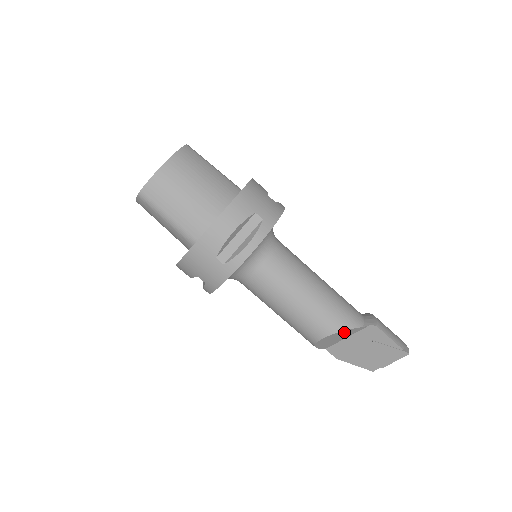
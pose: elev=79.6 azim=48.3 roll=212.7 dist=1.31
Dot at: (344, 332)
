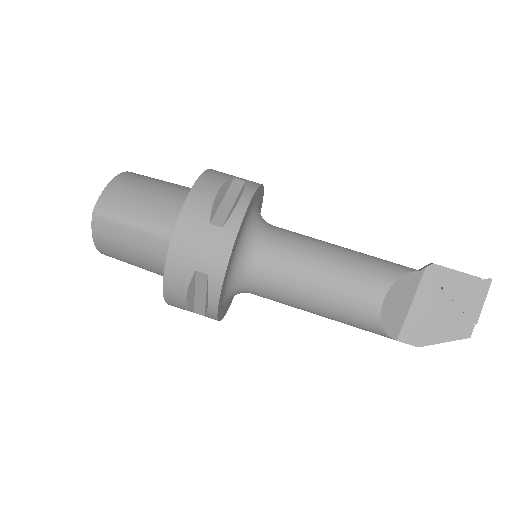
Dot at: (404, 283)
